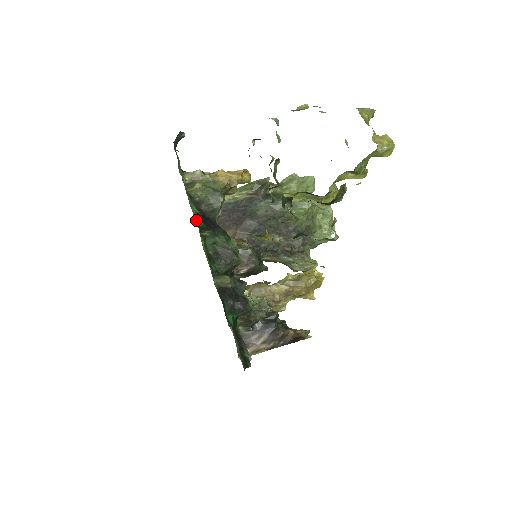
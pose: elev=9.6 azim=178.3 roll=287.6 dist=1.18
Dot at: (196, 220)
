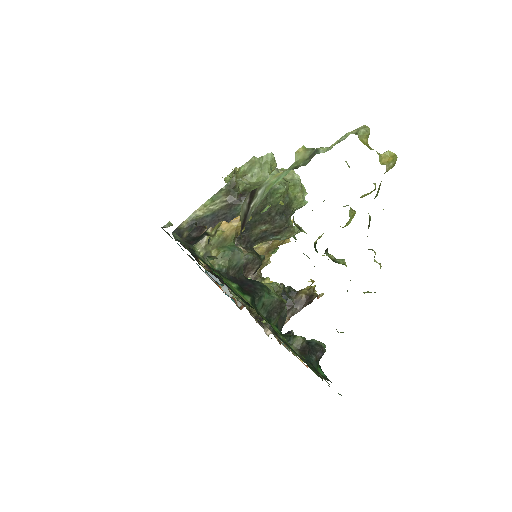
Dot at: (248, 302)
